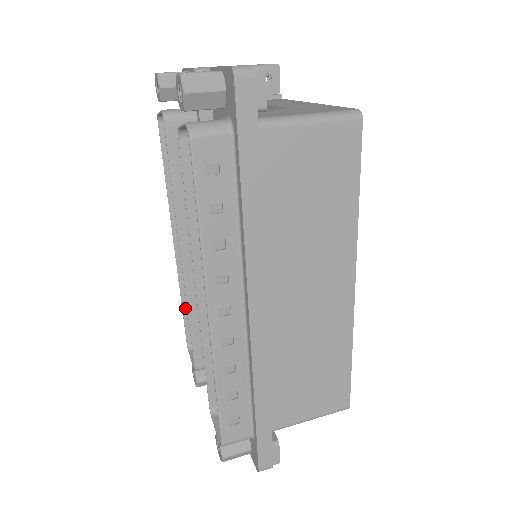
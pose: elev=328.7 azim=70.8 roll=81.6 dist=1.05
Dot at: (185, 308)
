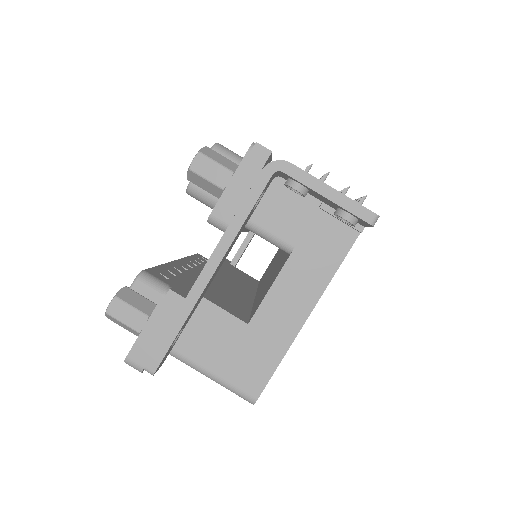
Dot at: occluded
